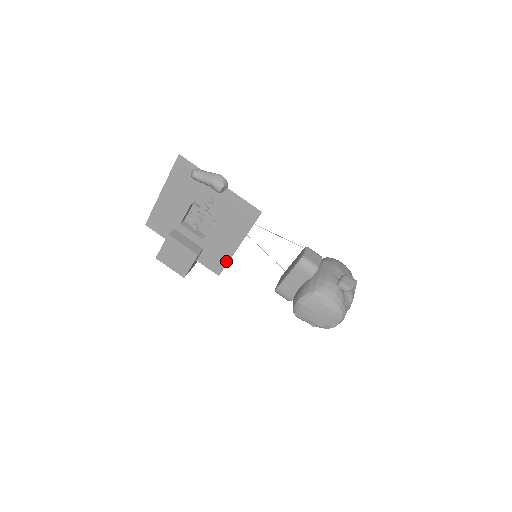
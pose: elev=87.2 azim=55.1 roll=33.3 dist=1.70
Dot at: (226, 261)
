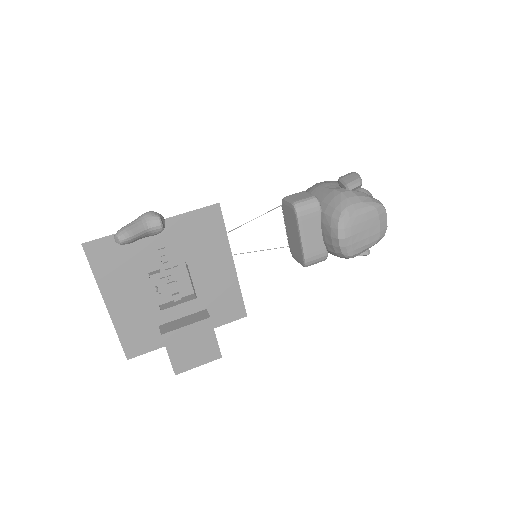
Dot at: (238, 293)
